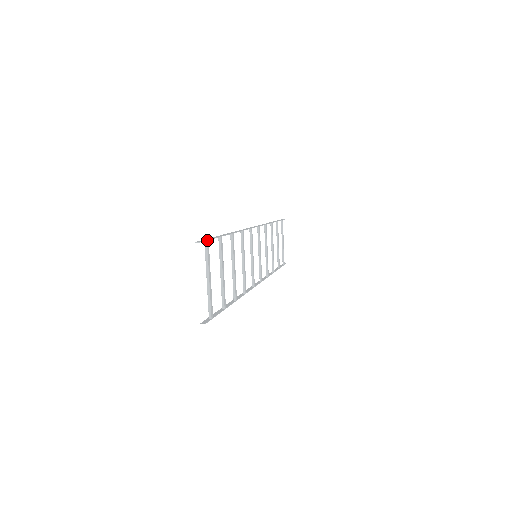
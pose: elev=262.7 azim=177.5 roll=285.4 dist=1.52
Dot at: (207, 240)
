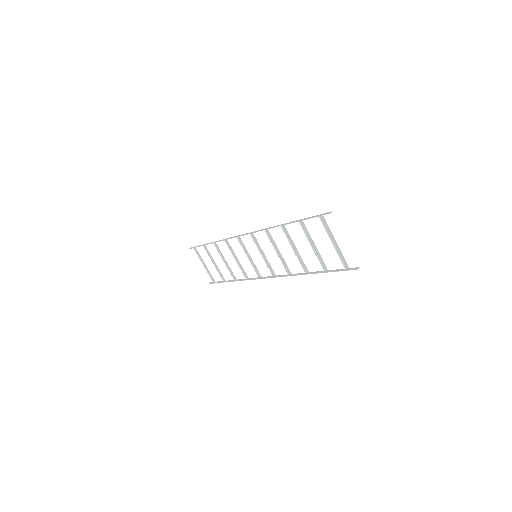
Dot at: (322, 214)
